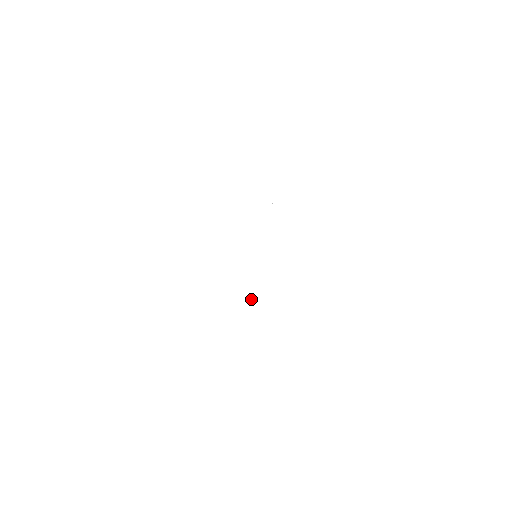
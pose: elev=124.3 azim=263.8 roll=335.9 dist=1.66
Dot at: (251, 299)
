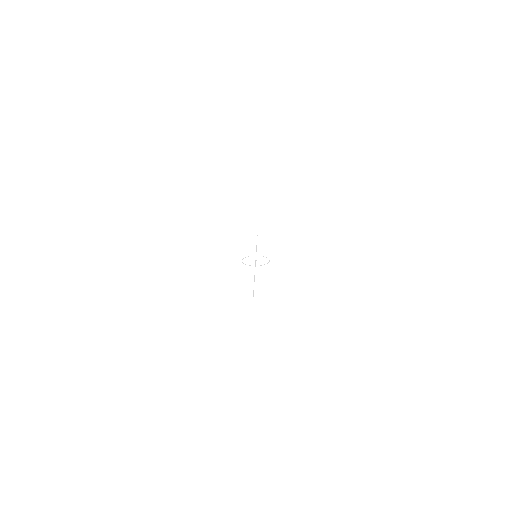
Dot at: (254, 277)
